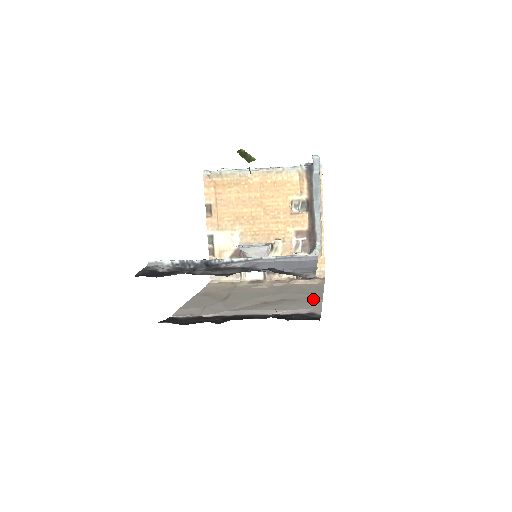
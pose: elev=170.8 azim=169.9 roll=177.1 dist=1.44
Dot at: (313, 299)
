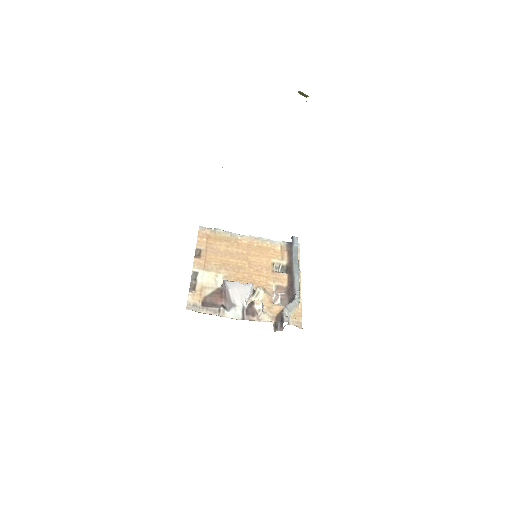
Dot at: occluded
